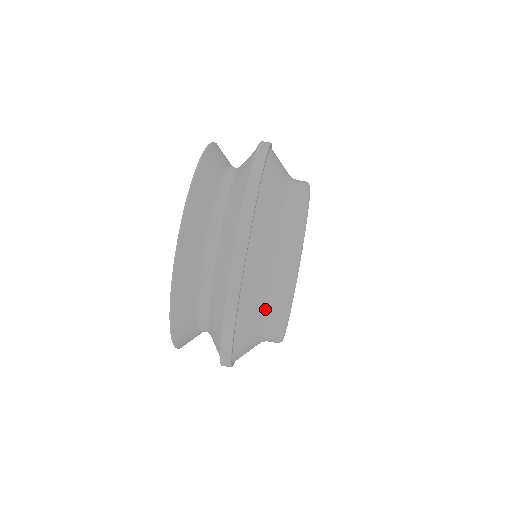
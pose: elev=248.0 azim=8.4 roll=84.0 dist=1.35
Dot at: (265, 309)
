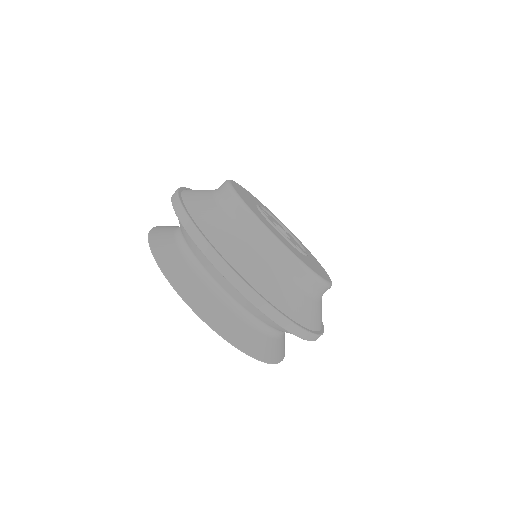
Dot at: (260, 256)
